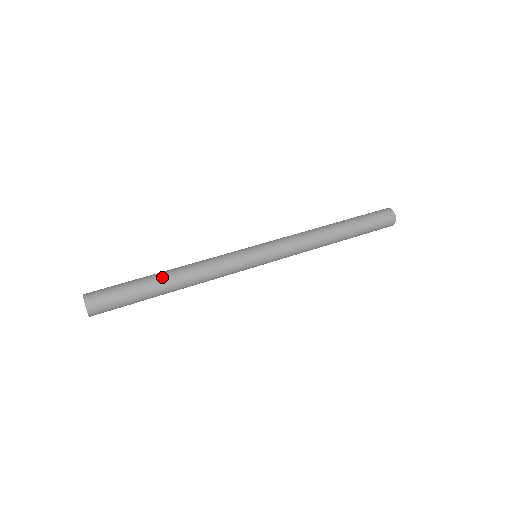
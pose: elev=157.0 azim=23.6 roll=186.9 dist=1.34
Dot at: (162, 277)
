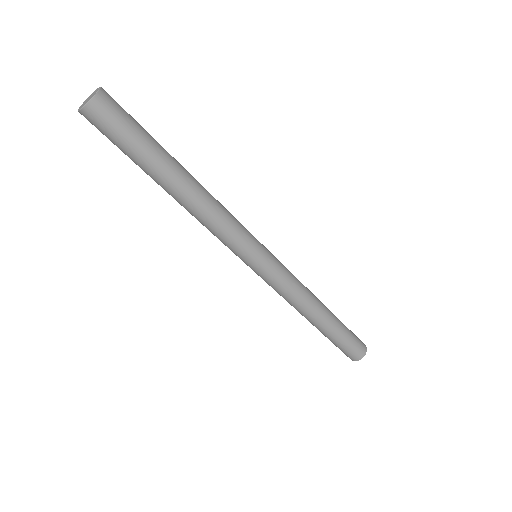
Dot at: (182, 167)
